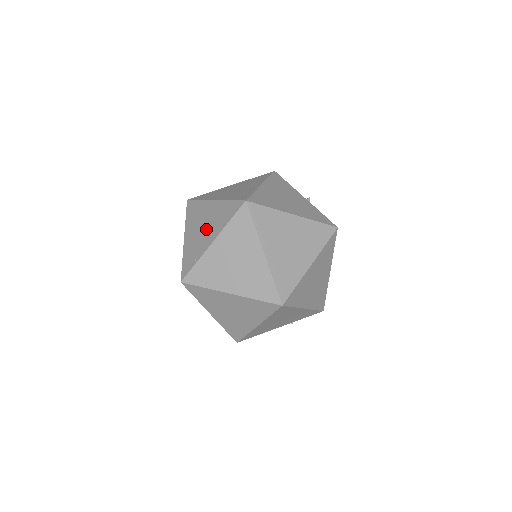
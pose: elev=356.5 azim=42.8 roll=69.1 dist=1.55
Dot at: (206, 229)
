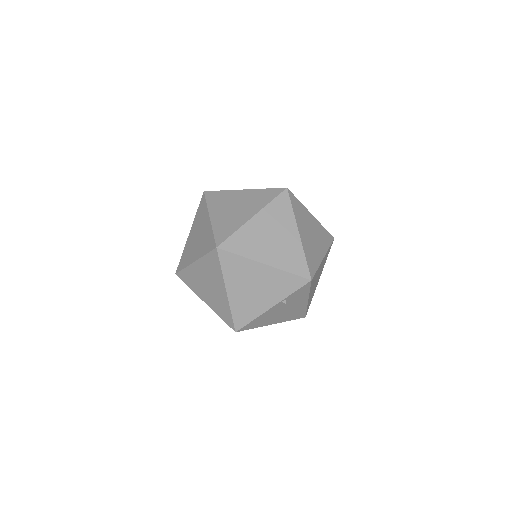
Dot at: occluded
